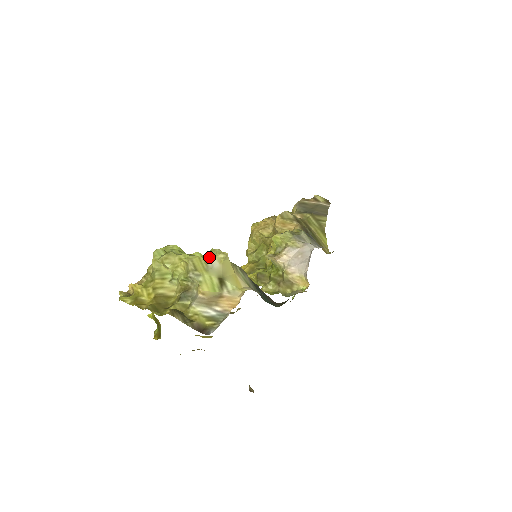
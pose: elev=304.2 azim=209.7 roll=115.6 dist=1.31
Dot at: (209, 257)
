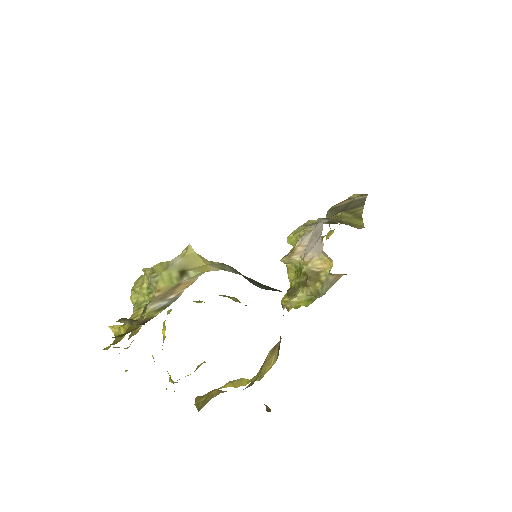
Dot at: occluded
